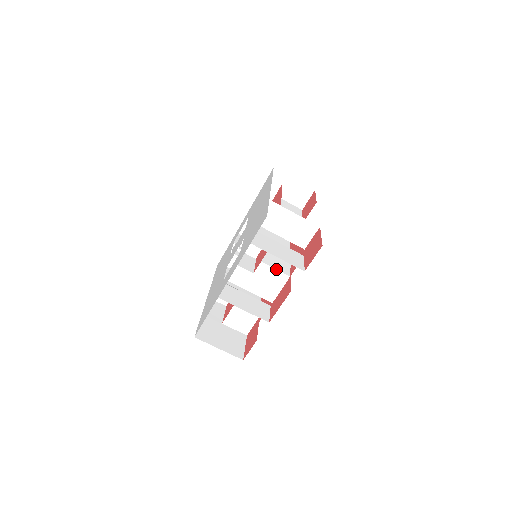
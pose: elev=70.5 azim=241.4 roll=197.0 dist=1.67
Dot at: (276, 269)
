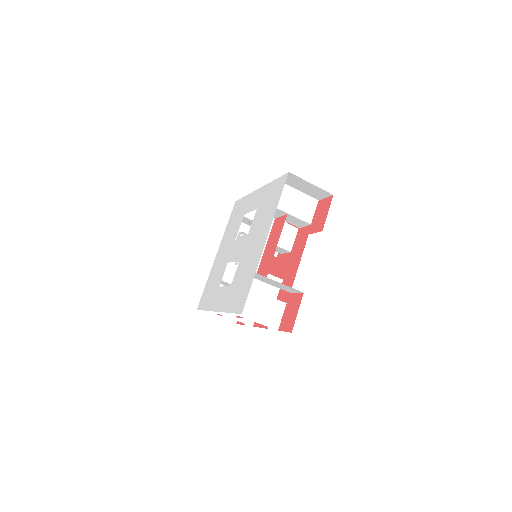
Dot at: occluded
